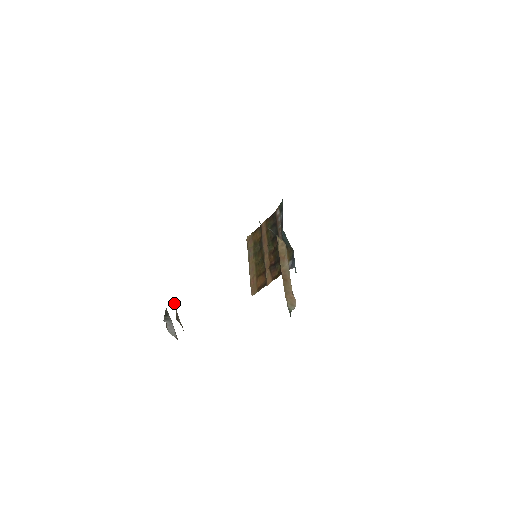
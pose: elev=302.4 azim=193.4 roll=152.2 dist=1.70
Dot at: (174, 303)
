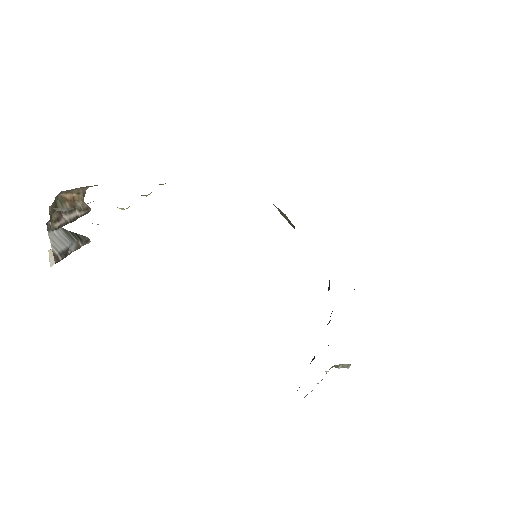
Dot at: (79, 202)
